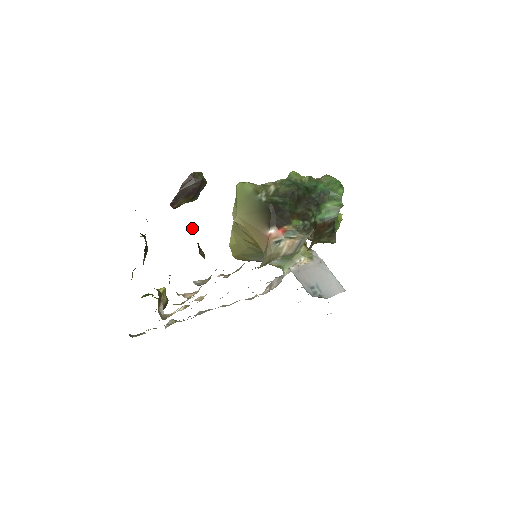
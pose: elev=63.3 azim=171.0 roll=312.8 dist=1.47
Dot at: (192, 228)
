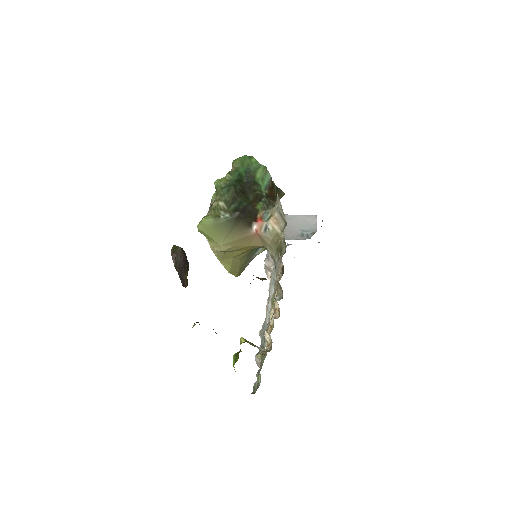
Dot at: occluded
